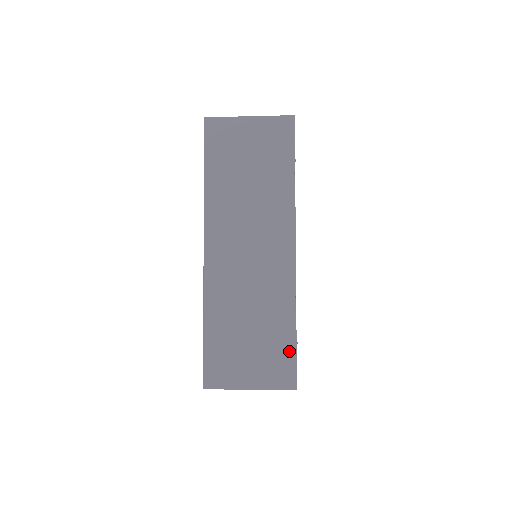
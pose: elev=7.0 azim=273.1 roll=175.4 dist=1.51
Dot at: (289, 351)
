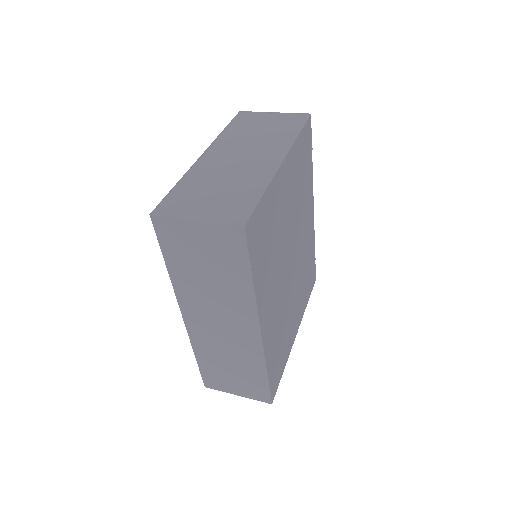
Dot at: (263, 385)
